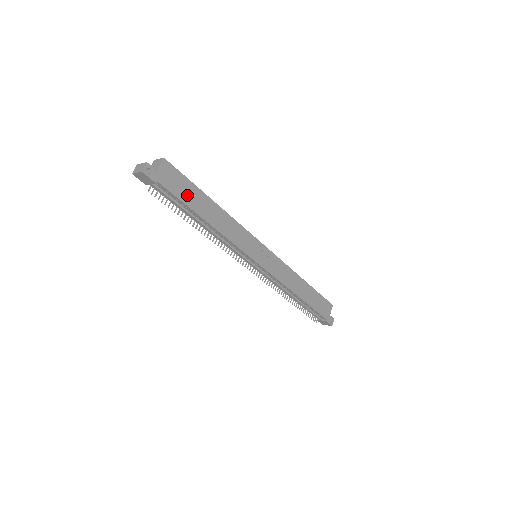
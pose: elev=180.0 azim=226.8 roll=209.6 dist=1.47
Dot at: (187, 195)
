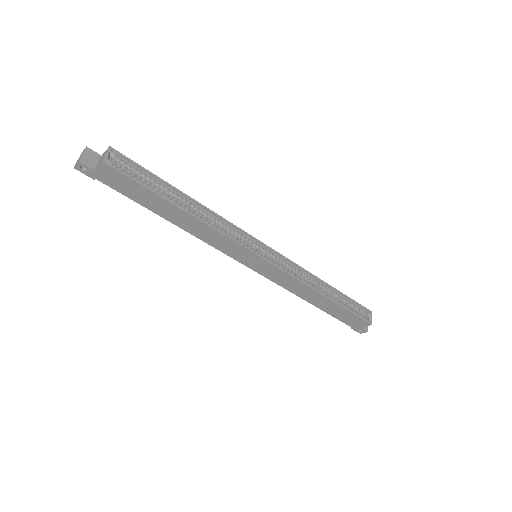
Dot at: (140, 197)
